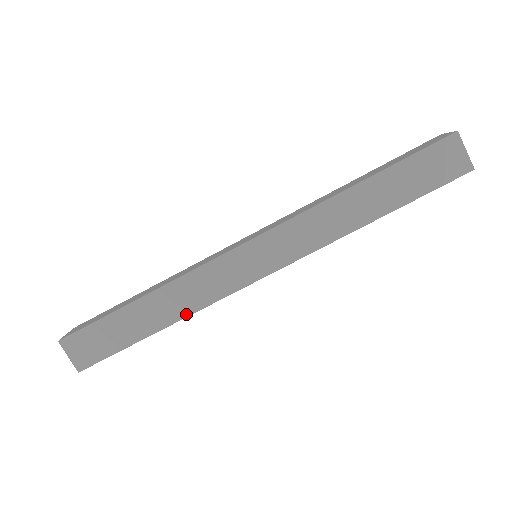
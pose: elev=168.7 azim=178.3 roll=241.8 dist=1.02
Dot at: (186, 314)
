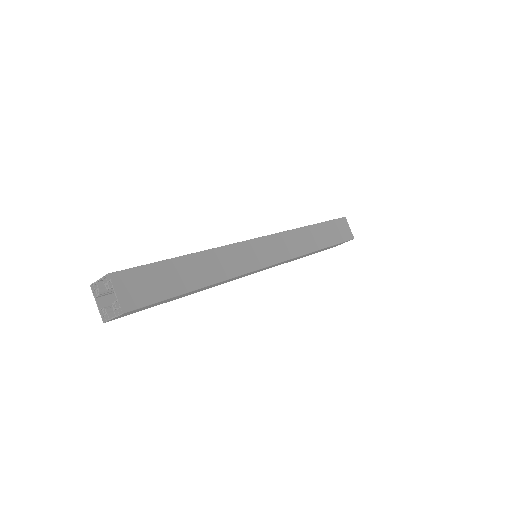
Dot at: (223, 278)
